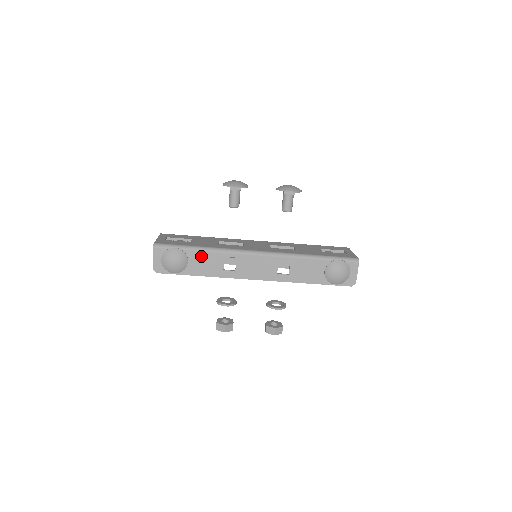
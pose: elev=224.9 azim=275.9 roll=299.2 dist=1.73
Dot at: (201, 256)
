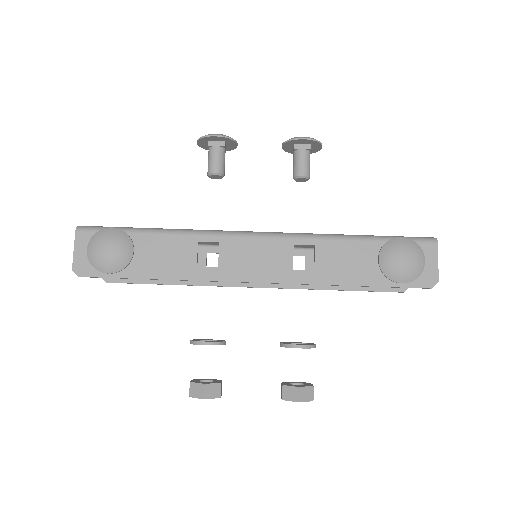
Dot at: (157, 242)
